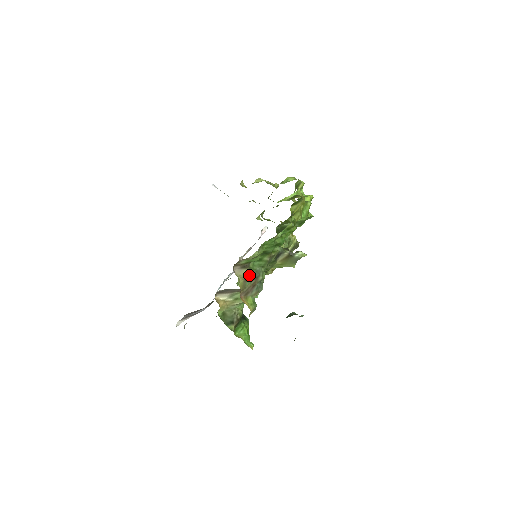
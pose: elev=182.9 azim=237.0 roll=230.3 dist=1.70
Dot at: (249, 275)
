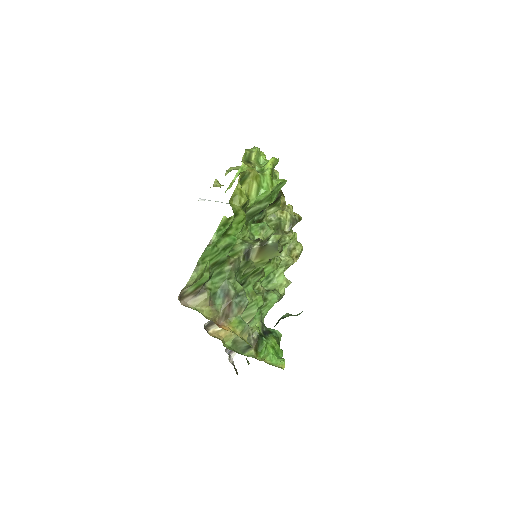
Dot at: (215, 296)
